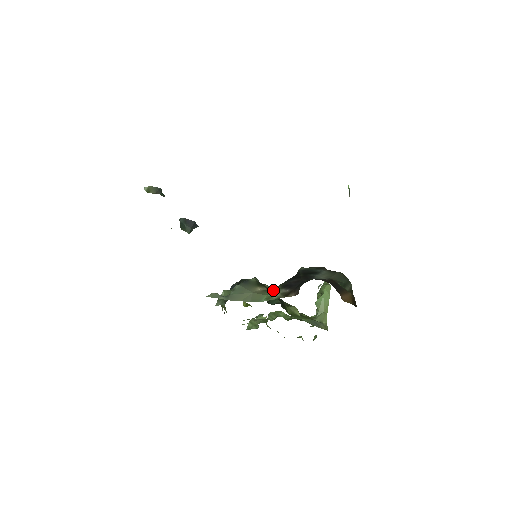
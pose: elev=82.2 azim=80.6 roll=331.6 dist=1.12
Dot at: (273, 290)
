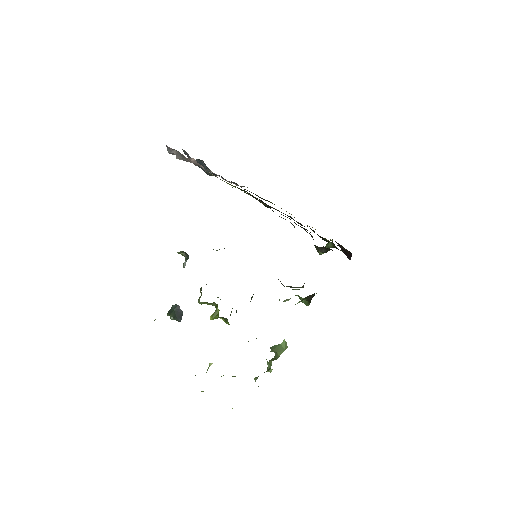
Dot at: occluded
